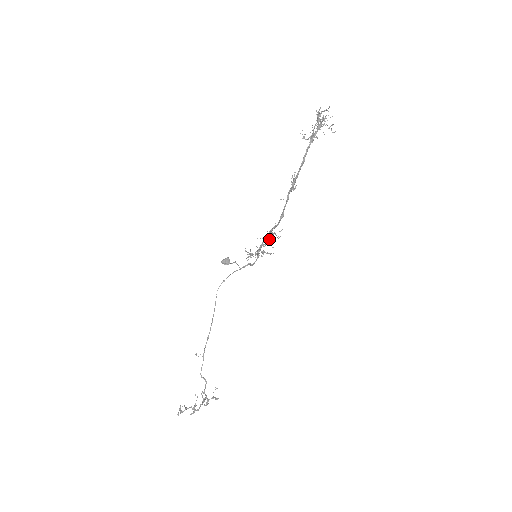
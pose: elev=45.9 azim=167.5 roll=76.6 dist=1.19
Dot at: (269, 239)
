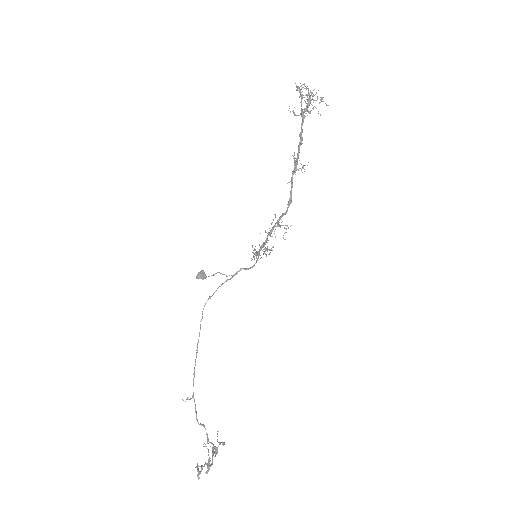
Dot at: occluded
